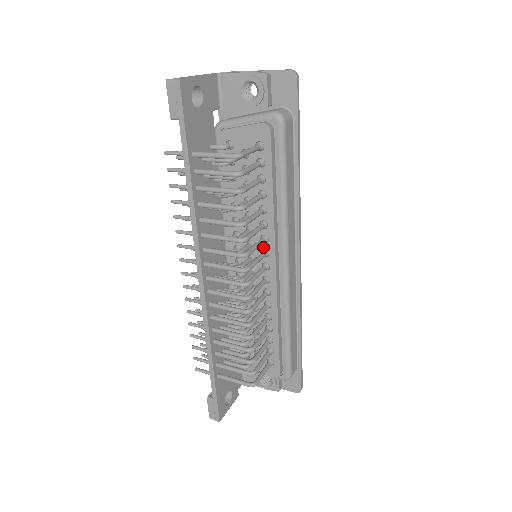
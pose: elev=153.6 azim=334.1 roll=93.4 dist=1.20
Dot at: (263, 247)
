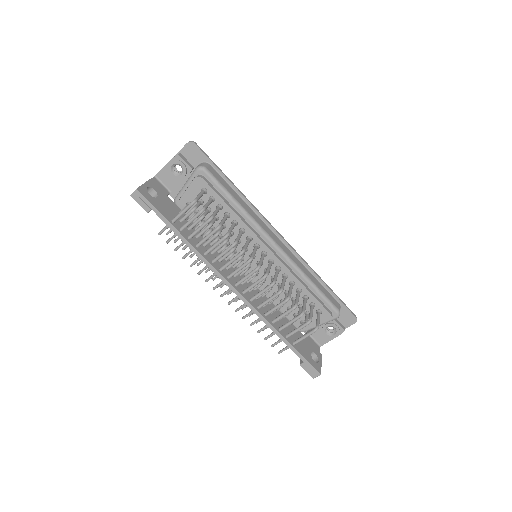
Dot at: (253, 244)
